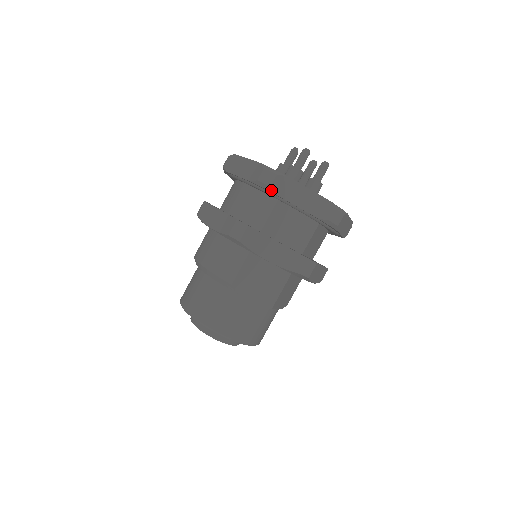
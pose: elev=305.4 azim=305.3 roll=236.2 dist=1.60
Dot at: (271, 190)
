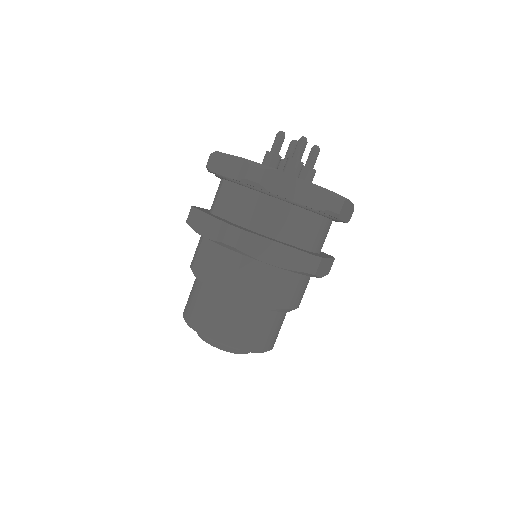
Dot at: (208, 169)
